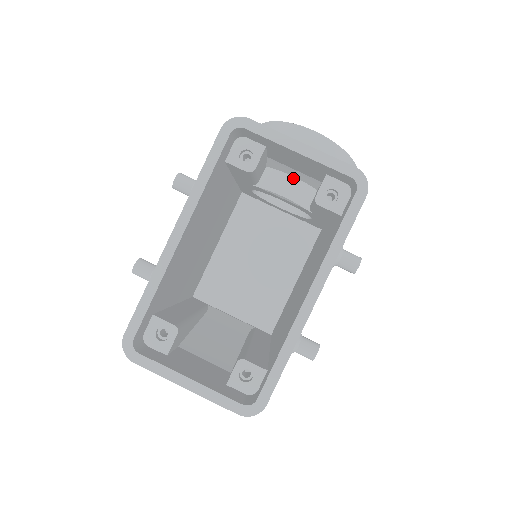
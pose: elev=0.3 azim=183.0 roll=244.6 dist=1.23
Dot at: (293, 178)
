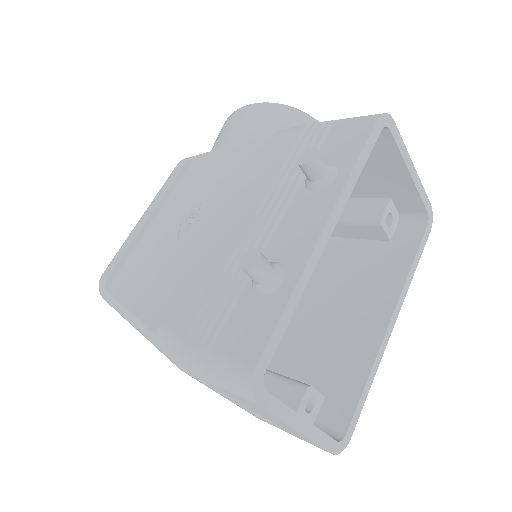
Dot at: occluded
